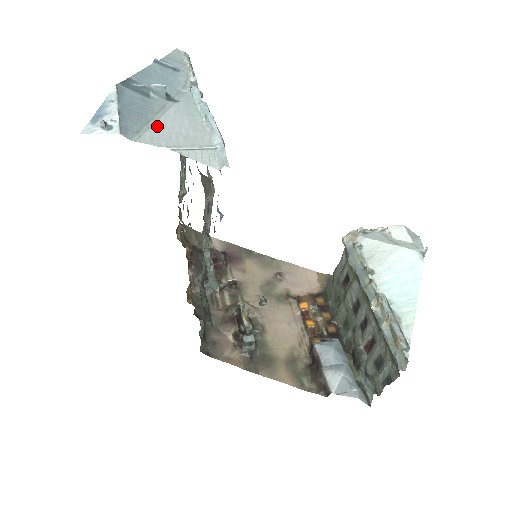
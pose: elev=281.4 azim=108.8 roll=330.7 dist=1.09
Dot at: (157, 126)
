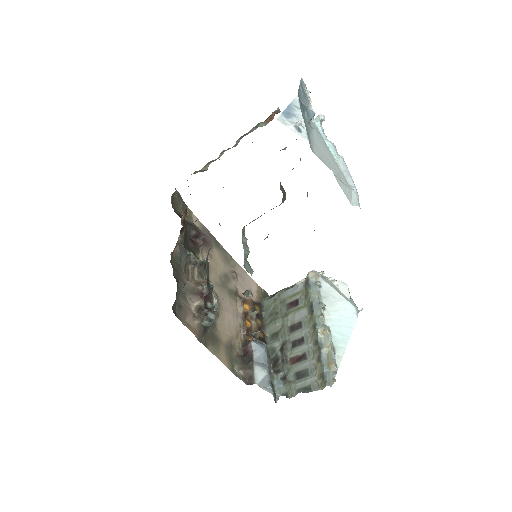
Dot at: (316, 146)
